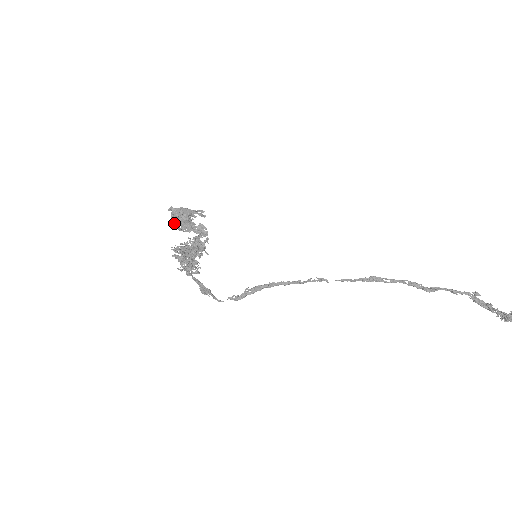
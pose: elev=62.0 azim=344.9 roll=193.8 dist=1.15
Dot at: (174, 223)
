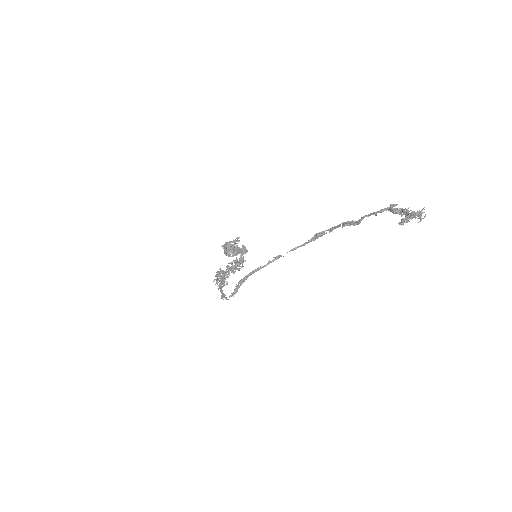
Dot at: occluded
